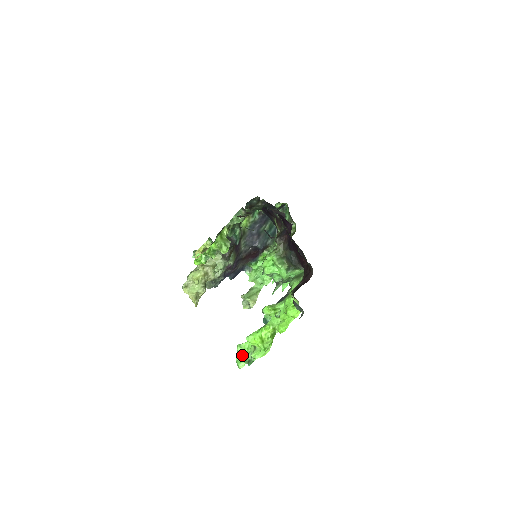
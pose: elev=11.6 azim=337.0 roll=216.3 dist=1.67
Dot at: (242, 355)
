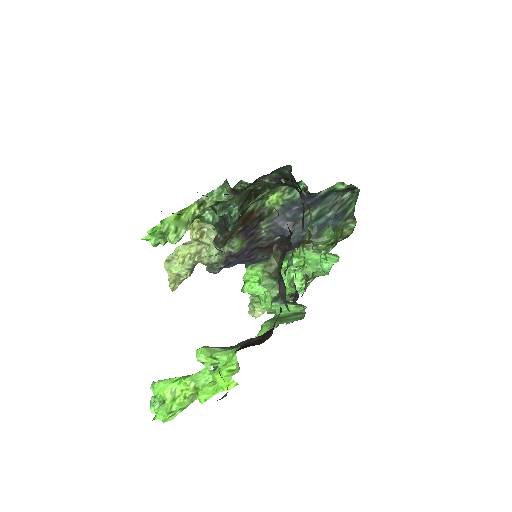
Dot at: (155, 398)
